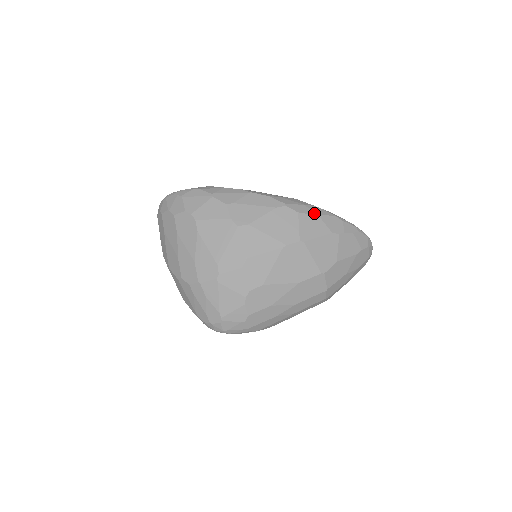
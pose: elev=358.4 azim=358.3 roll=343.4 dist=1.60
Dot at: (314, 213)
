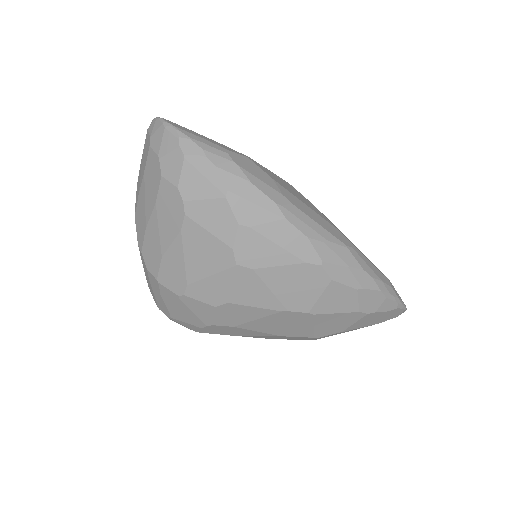
Dot at: (354, 284)
